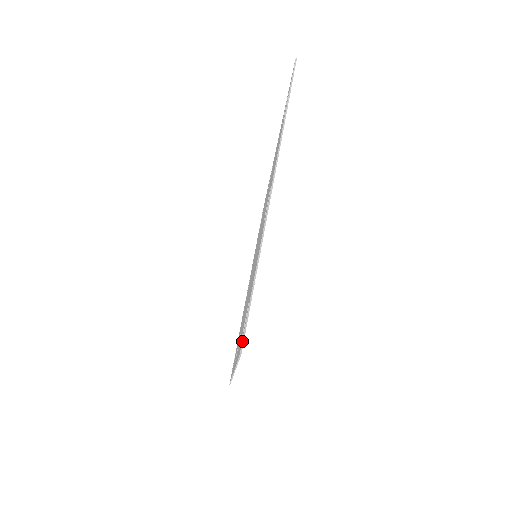
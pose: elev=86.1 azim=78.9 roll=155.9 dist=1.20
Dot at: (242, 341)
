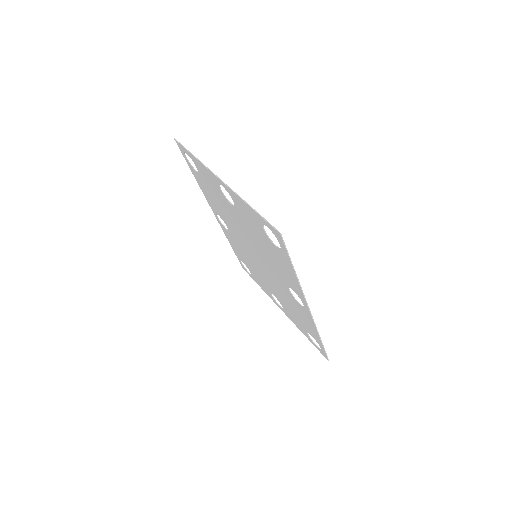
Dot at: (275, 229)
